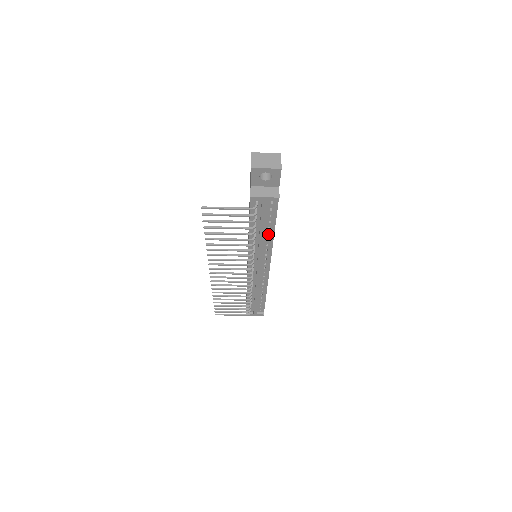
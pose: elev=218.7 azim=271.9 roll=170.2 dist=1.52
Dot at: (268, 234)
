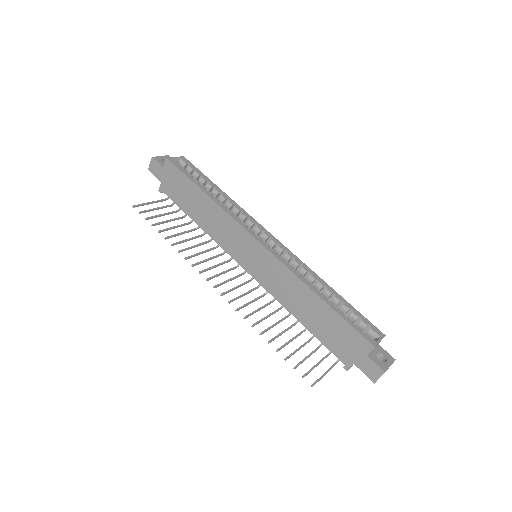
Dot at: occluded
